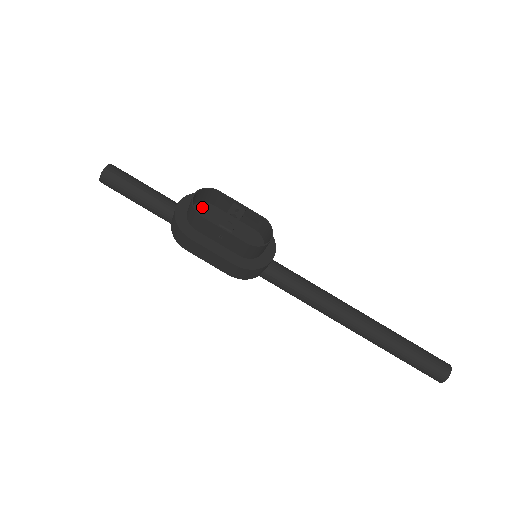
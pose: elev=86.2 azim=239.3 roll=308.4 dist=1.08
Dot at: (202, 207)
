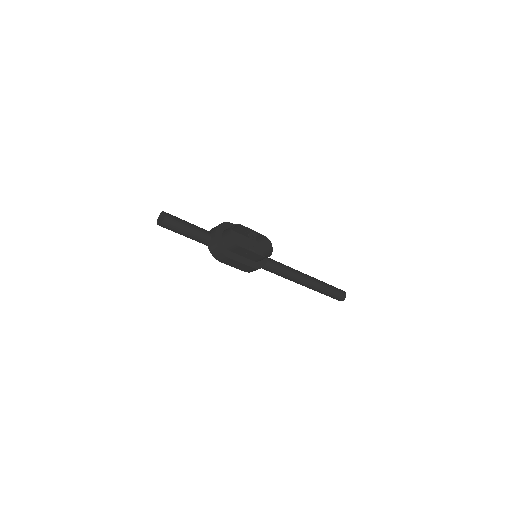
Dot at: occluded
